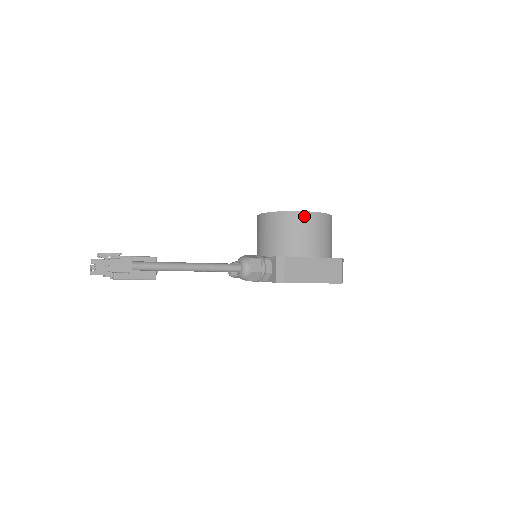
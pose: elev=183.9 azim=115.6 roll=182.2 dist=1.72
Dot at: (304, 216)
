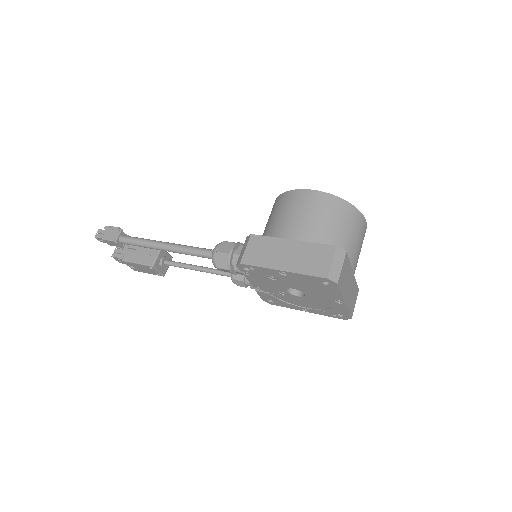
Dot at: (294, 194)
